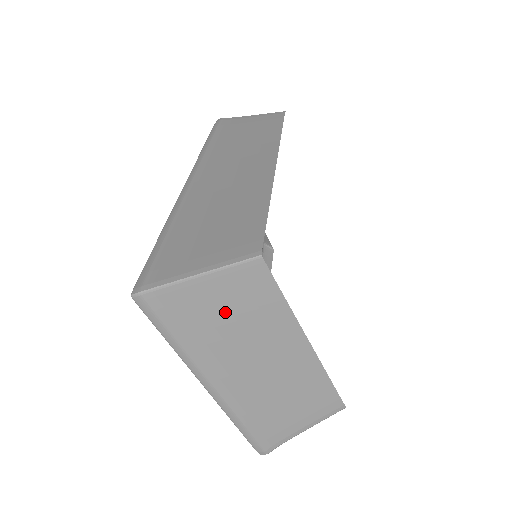
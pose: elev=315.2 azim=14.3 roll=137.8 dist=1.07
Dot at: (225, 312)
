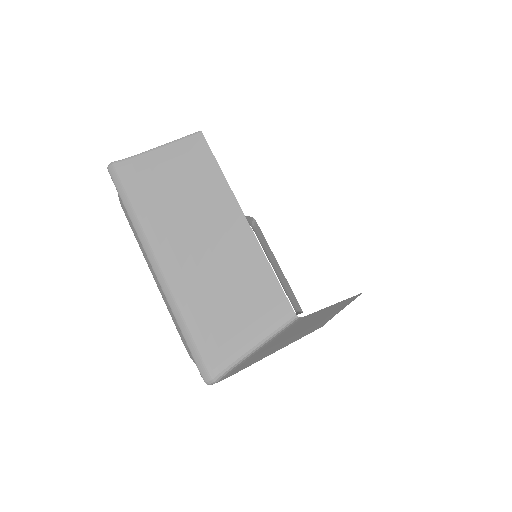
Dot at: (173, 182)
